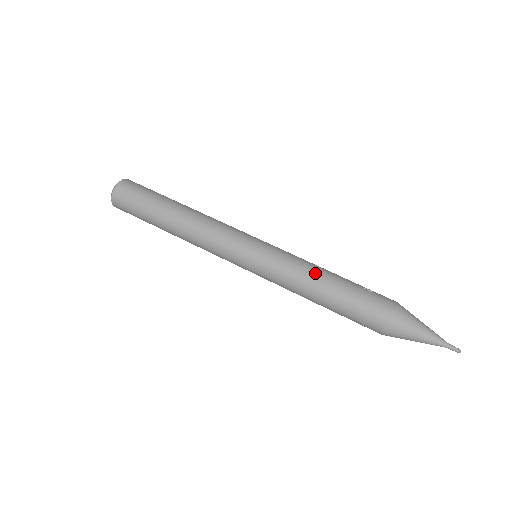
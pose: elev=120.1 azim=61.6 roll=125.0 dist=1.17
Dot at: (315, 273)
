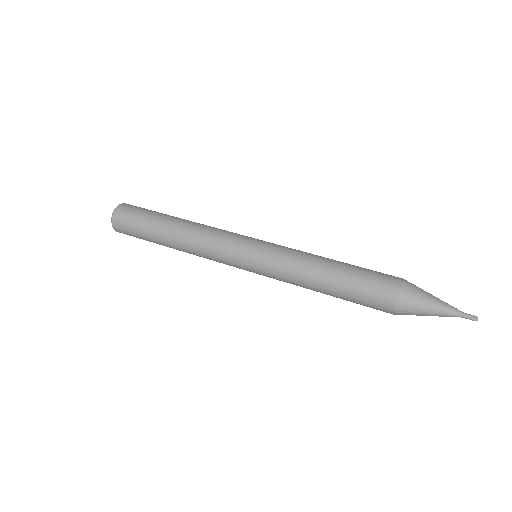
Dot at: (318, 256)
